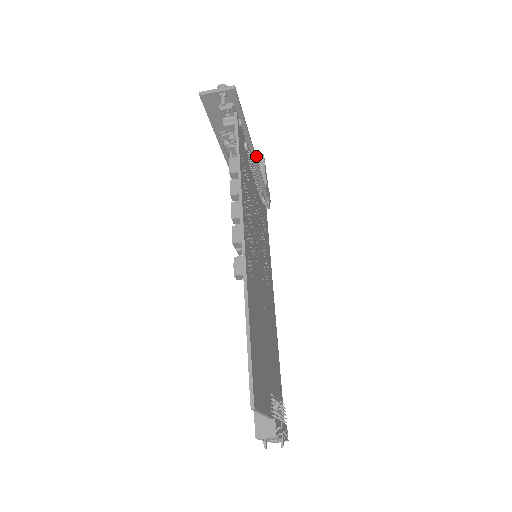
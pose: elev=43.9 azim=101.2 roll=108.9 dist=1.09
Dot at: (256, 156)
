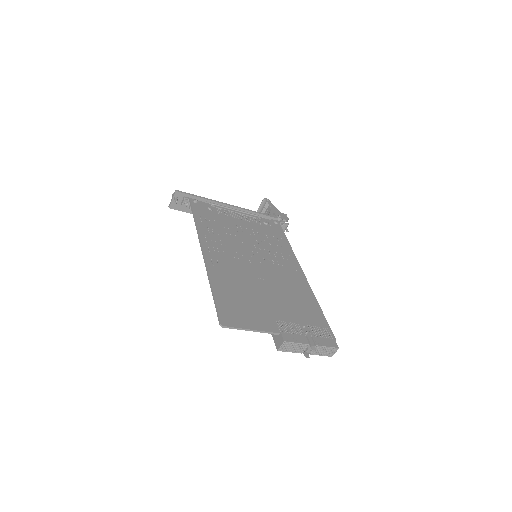
Dot at: (262, 203)
